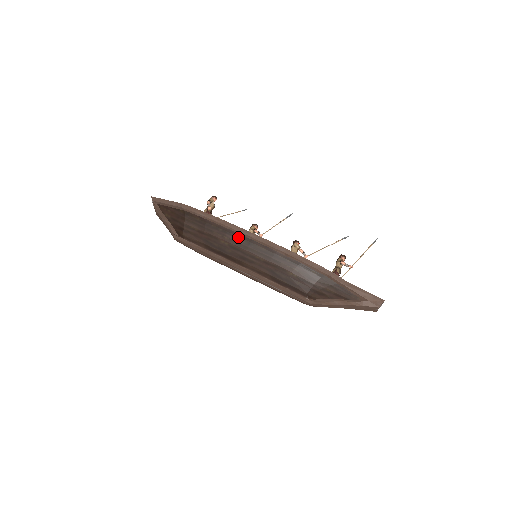
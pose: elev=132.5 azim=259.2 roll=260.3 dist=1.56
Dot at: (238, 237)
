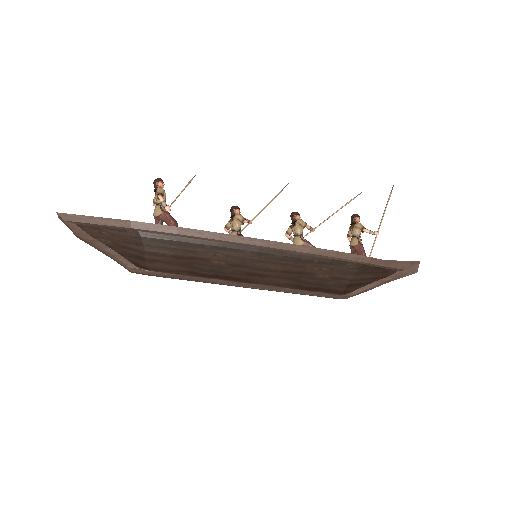
Dot at: (238, 250)
